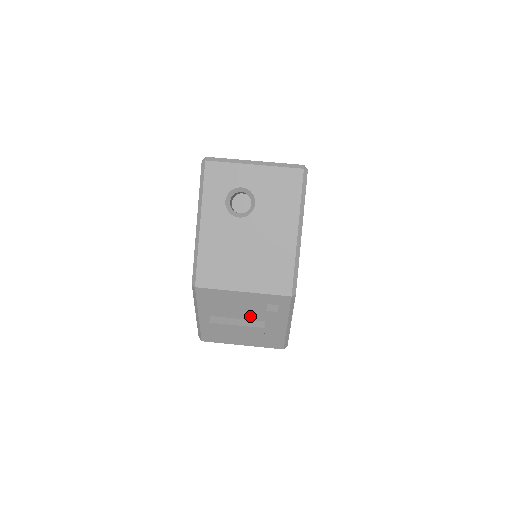
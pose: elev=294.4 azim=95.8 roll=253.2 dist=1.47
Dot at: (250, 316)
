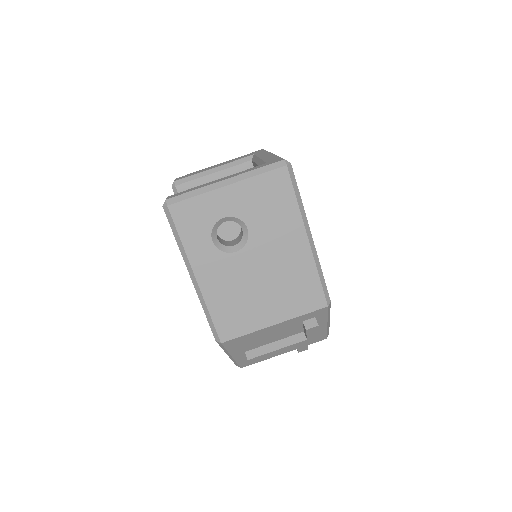
Dot at: (287, 335)
